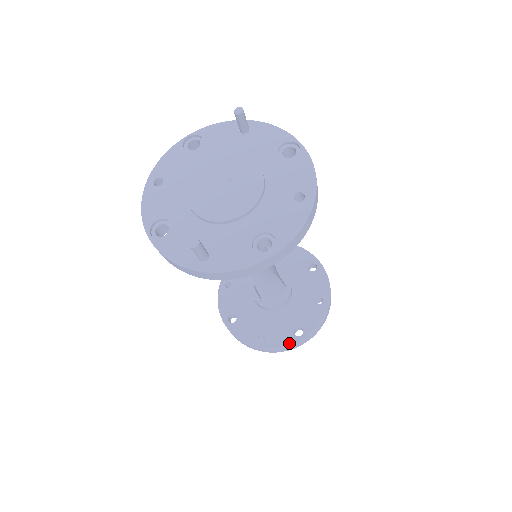
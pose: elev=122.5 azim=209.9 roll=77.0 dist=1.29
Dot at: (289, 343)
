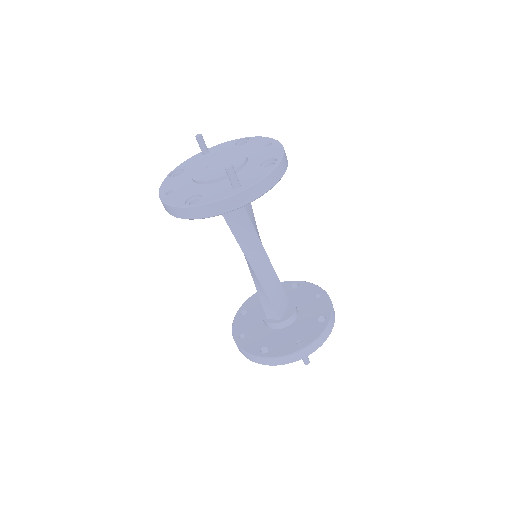
Dot at: (322, 329)
